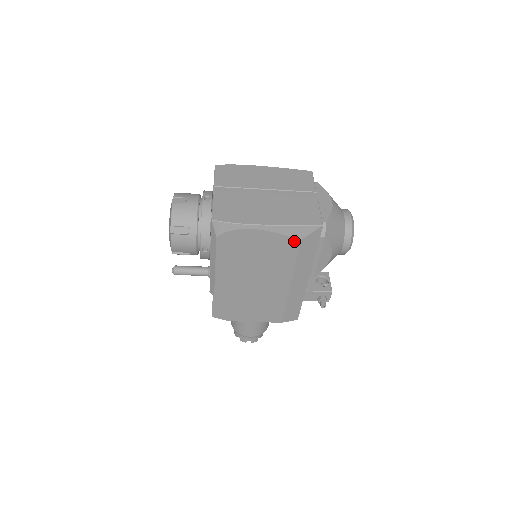
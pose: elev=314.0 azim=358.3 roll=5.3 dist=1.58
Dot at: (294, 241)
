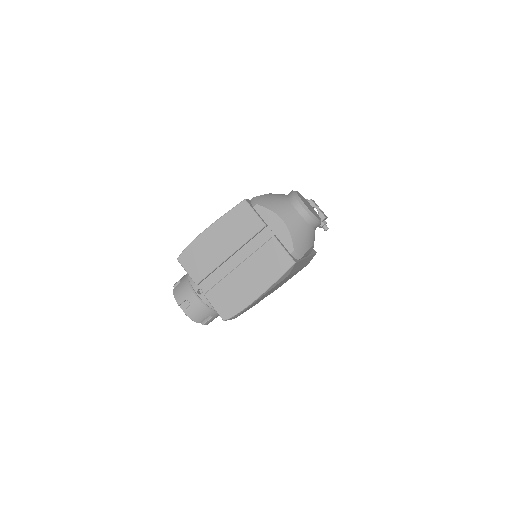
Dot at: occluded
